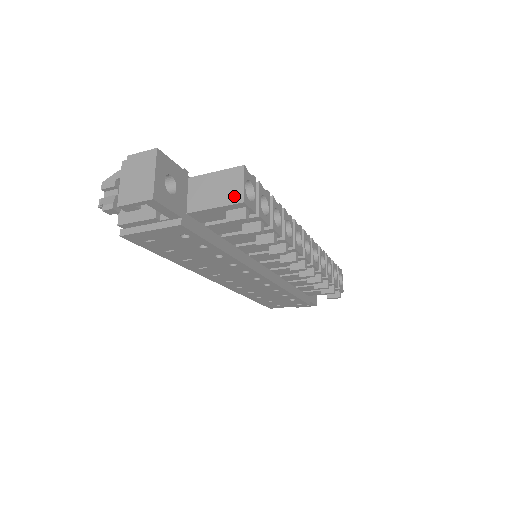
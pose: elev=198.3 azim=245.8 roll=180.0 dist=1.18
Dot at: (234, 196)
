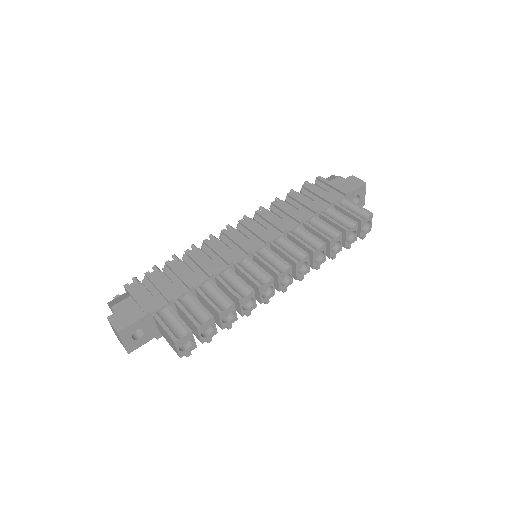
Dot at: (175, 350)
